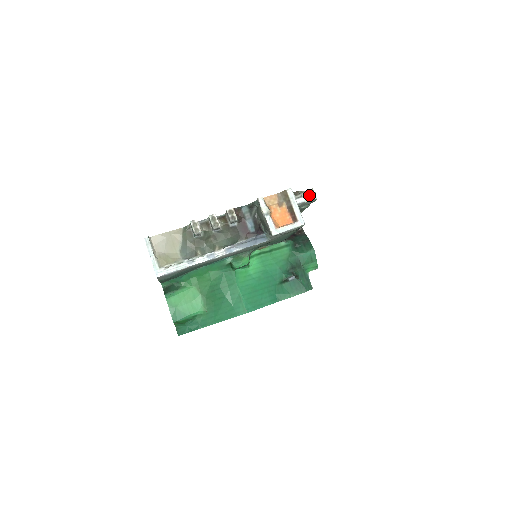
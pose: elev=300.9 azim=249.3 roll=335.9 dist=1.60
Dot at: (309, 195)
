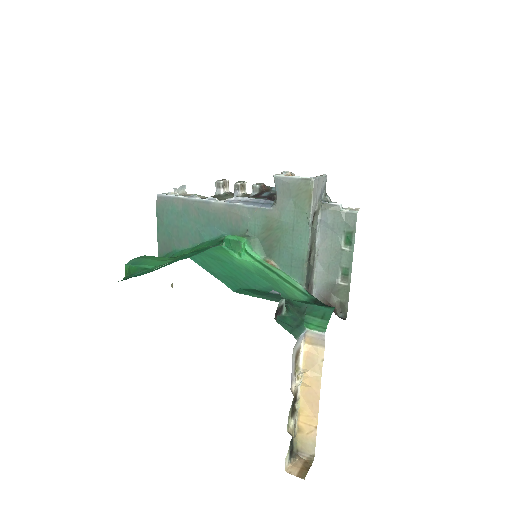
Dot at: (350, 210)
